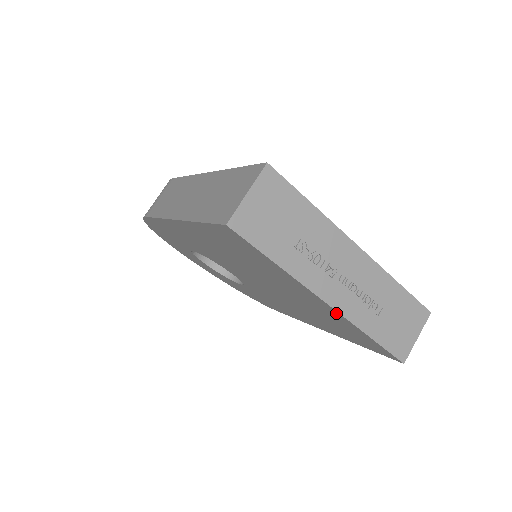
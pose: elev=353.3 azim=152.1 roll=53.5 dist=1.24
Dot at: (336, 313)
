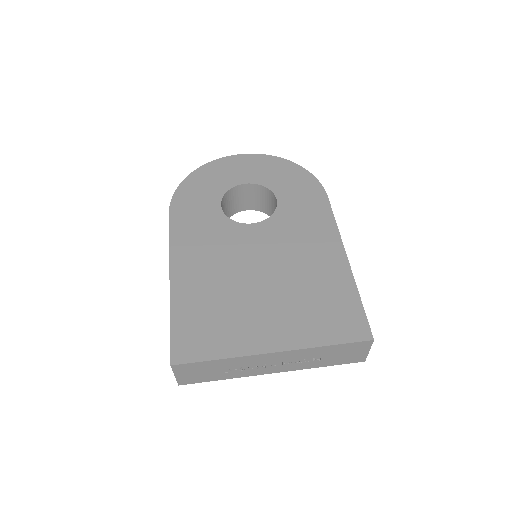
Dot at: occluded
